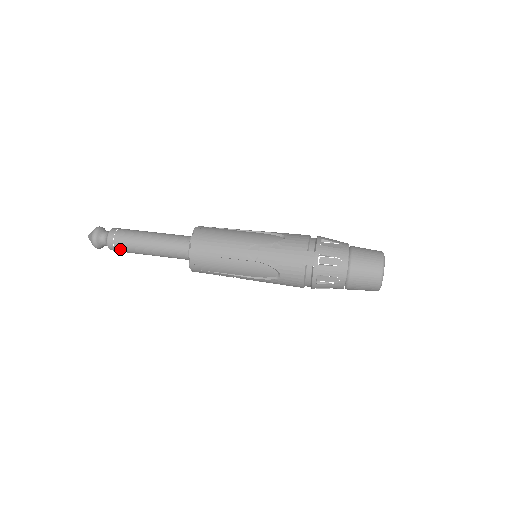
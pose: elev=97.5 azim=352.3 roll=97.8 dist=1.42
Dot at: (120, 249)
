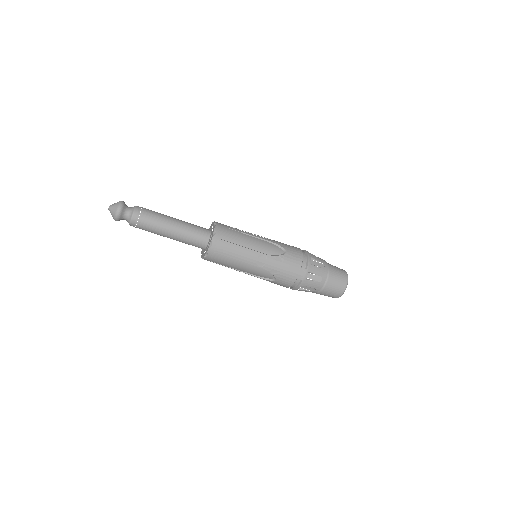
Dot at: (141, 228)
